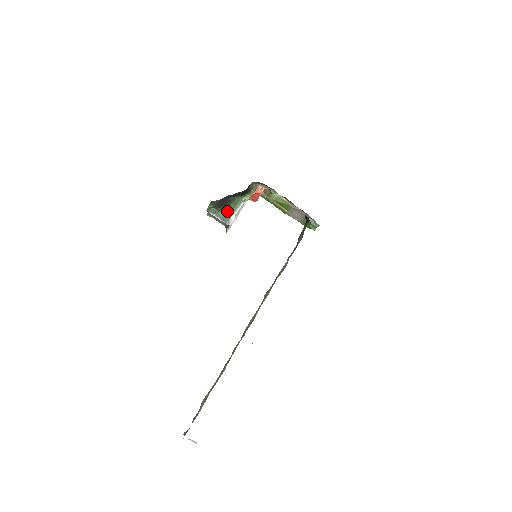
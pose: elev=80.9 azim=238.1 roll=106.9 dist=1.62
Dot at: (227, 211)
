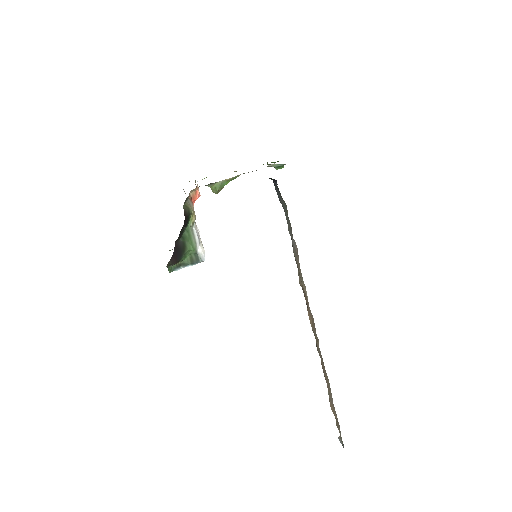
Dot at: (189, 253)
